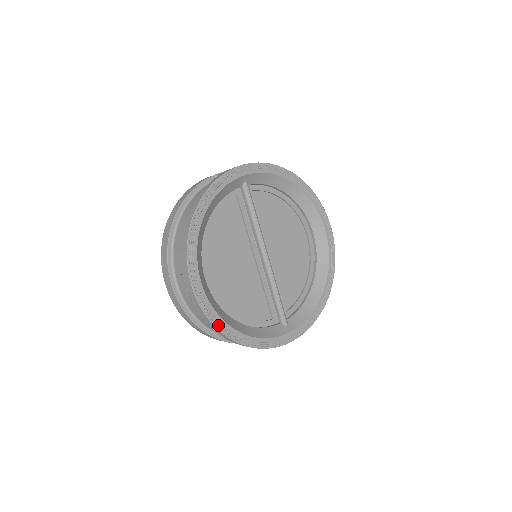
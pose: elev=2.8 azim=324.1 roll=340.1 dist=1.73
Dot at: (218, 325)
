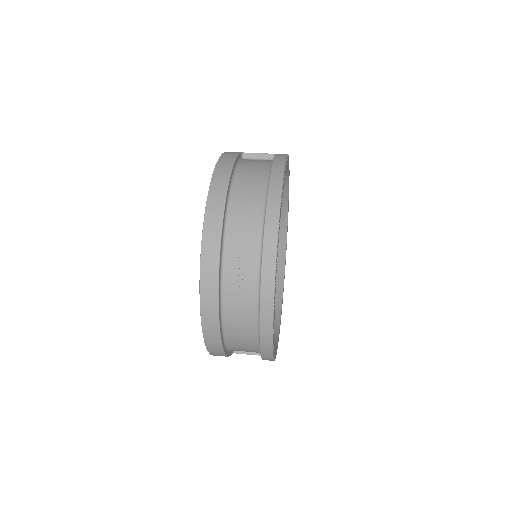
Dot at: (273, 326)
